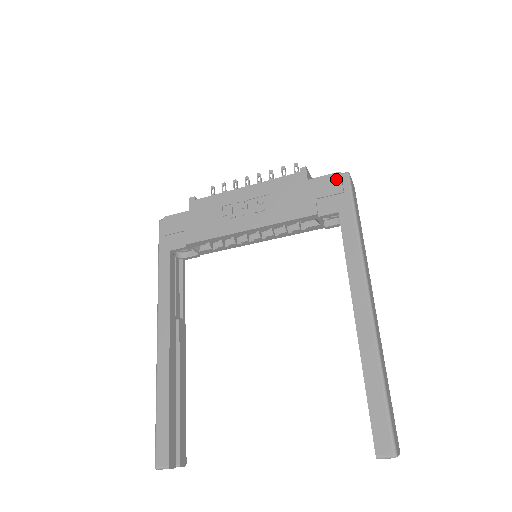
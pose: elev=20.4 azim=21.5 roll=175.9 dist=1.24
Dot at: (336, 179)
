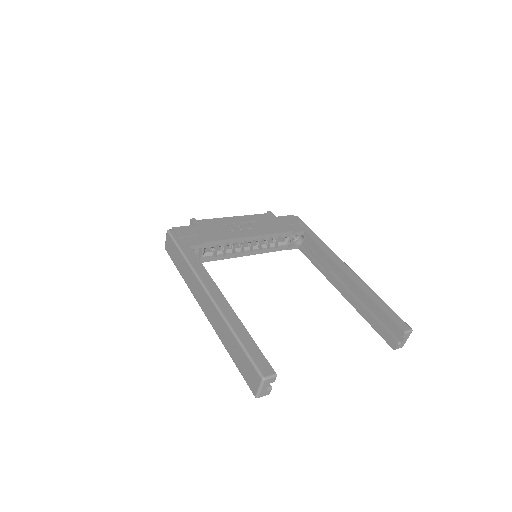
Dot at: (293, 218)
